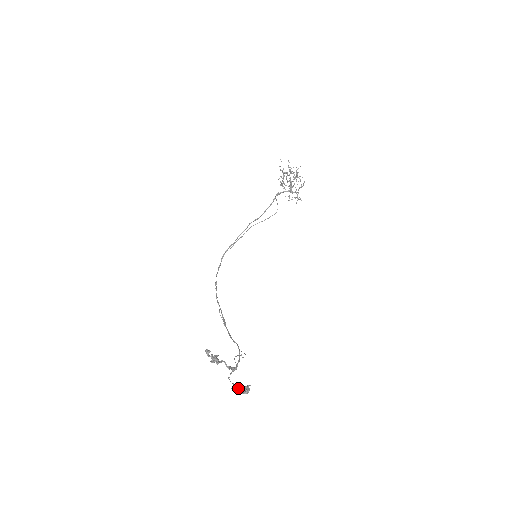
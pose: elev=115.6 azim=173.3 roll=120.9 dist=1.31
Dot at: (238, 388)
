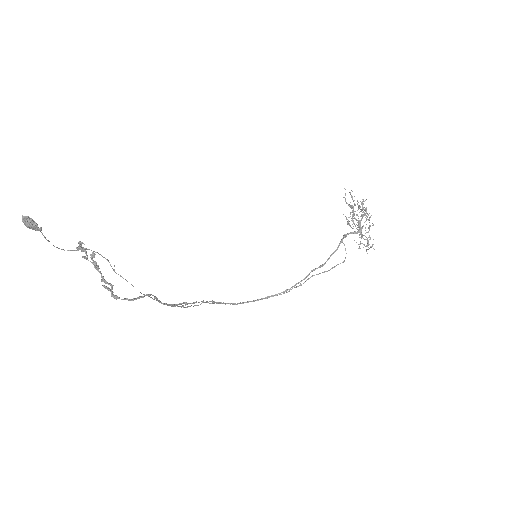
Dot at: (27, 218)
